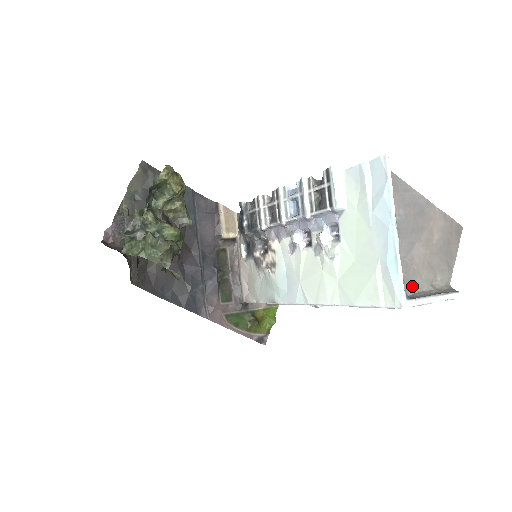
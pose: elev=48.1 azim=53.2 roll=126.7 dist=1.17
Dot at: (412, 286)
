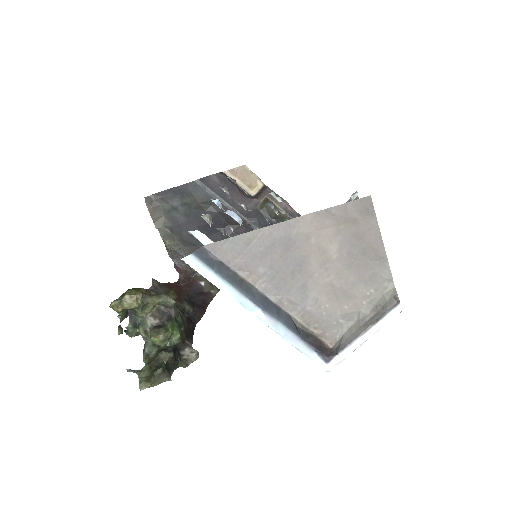
Dot at: (337, 327)
